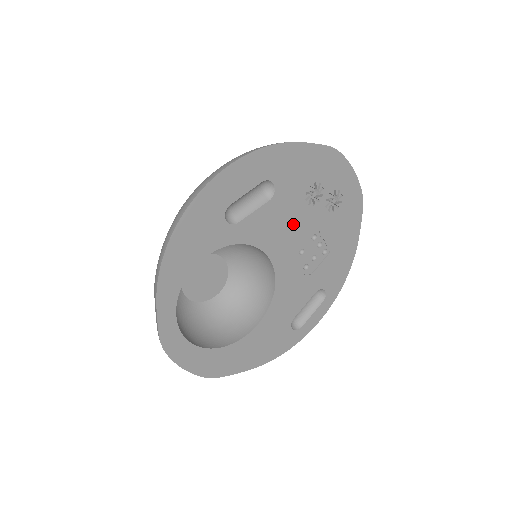
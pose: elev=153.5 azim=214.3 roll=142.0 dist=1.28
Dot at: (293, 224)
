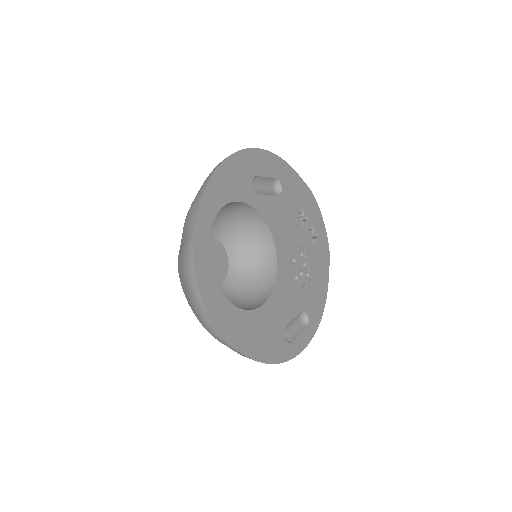
Dot at: (290, 229)
